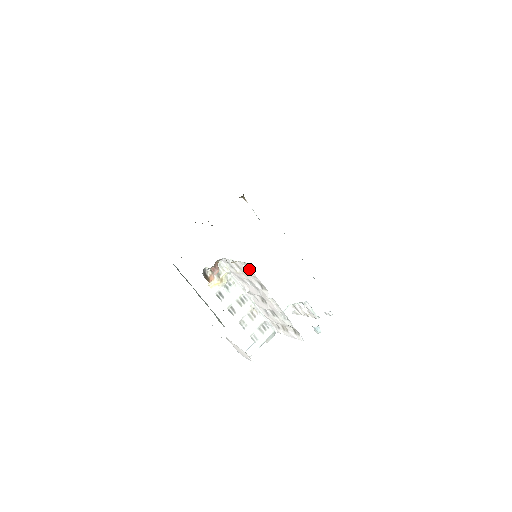
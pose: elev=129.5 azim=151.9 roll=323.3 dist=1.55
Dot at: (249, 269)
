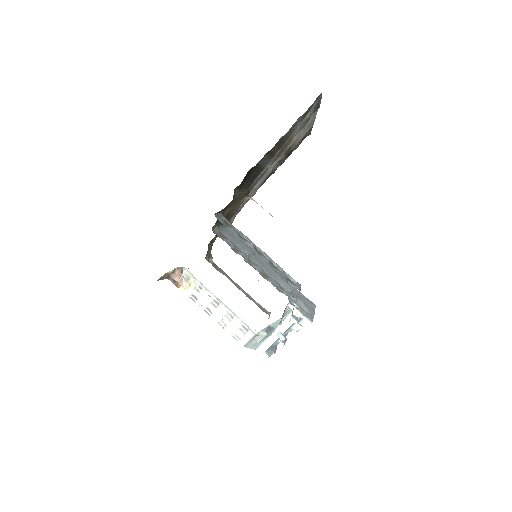
Dot at: occluded
